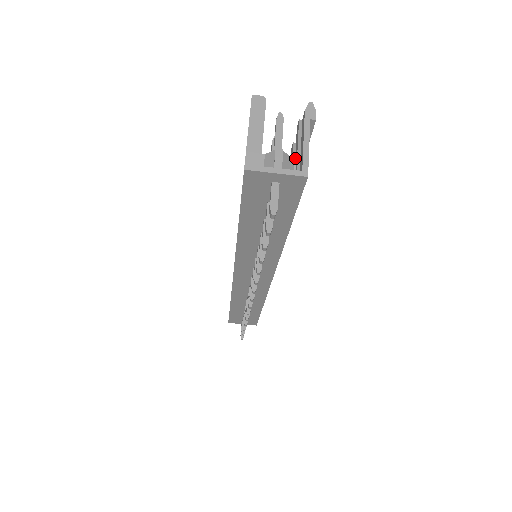
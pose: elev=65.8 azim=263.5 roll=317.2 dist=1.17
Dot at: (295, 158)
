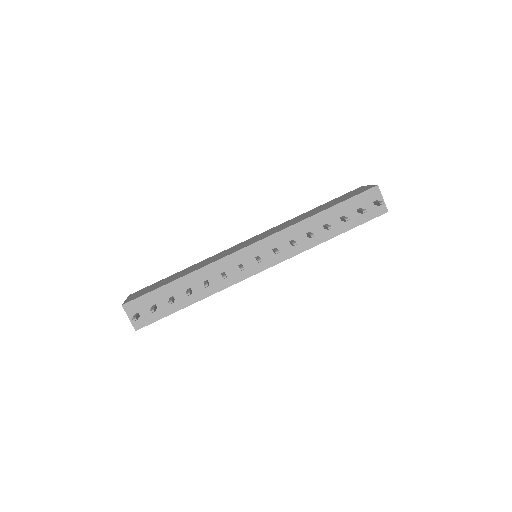
Dot at: occluded
